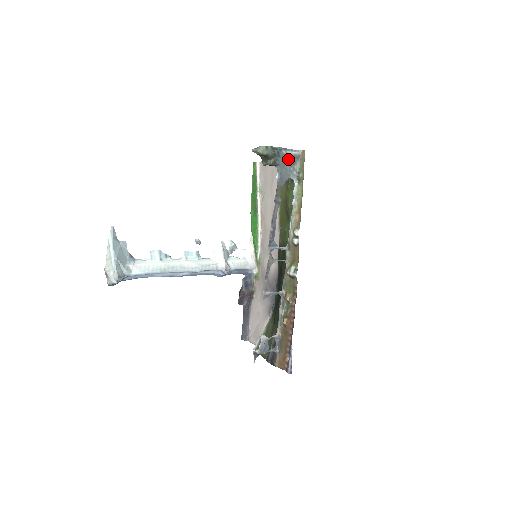
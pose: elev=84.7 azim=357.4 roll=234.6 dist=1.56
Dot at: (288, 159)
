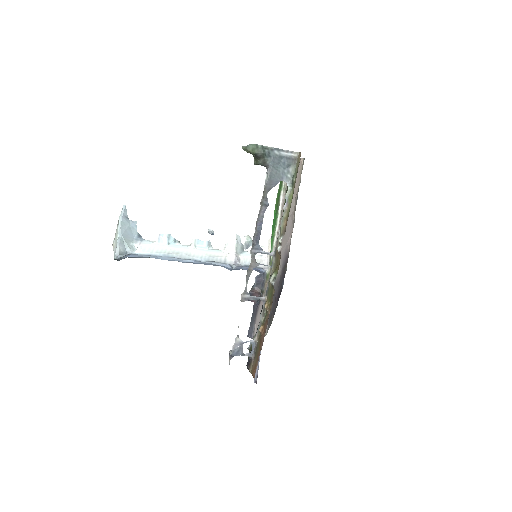
Dot at: (281, 160)
